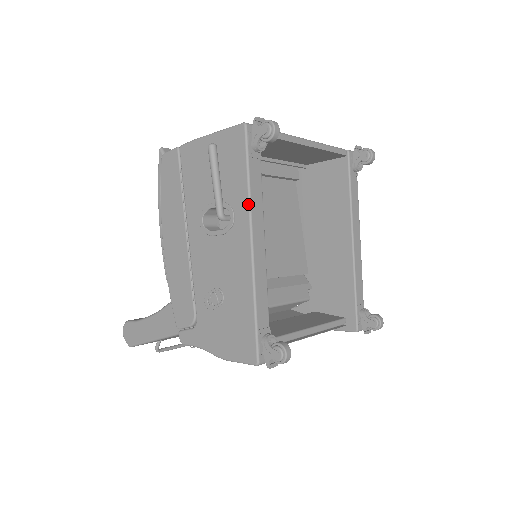
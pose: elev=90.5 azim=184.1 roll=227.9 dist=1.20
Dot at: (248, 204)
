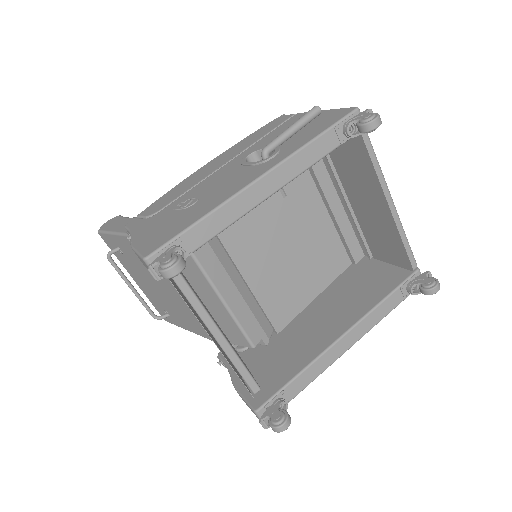
Dot at: (293, 152)
